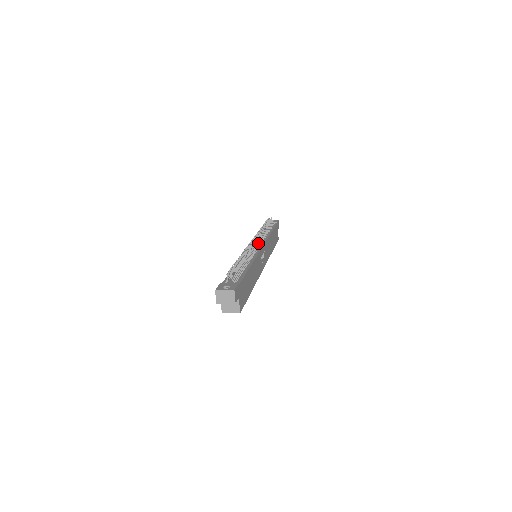
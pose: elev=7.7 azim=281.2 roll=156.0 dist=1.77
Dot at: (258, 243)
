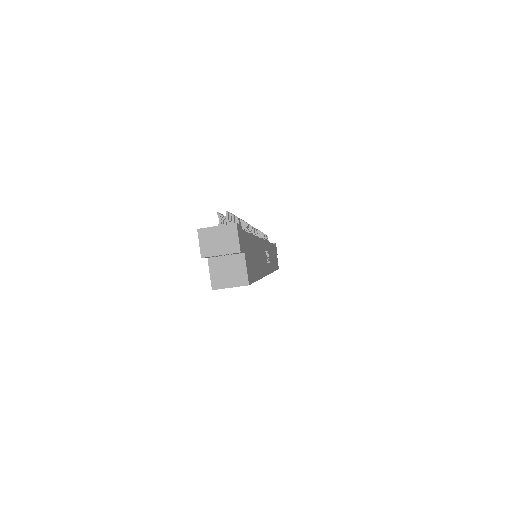
Dot at: (258, 236)
